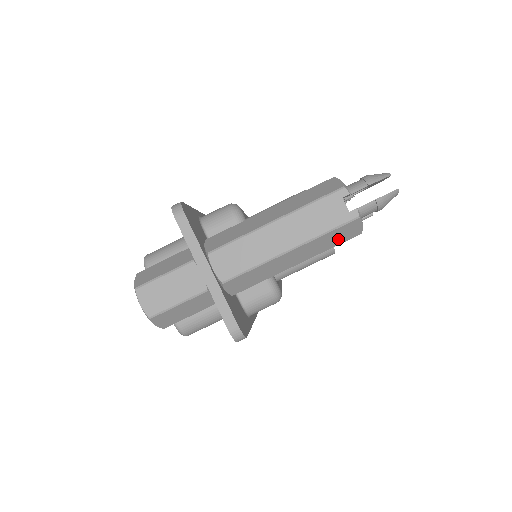
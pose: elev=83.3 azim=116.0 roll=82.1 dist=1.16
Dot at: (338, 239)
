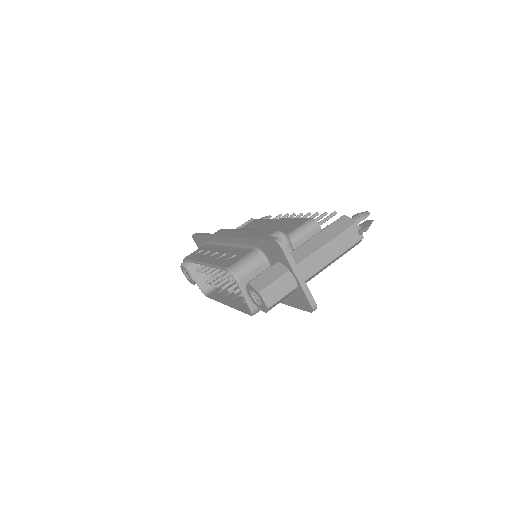
Dot at: (350, 249)
